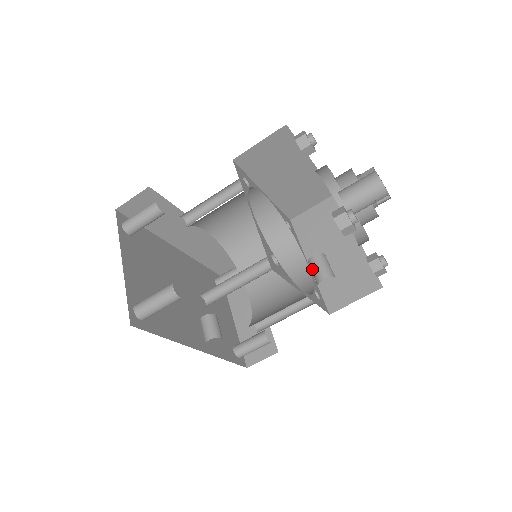
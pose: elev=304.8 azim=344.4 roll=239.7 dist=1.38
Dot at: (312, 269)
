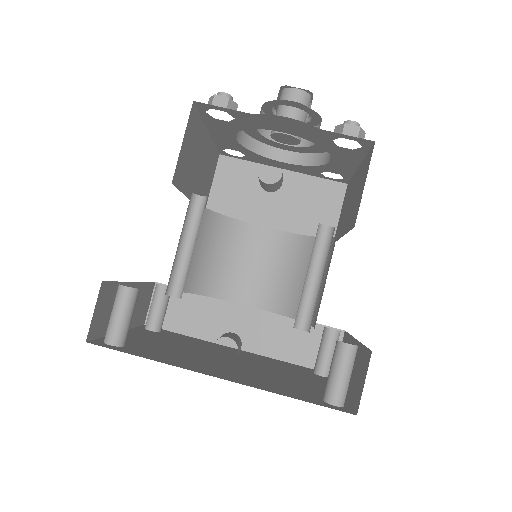
Dot at: (260, 184)
